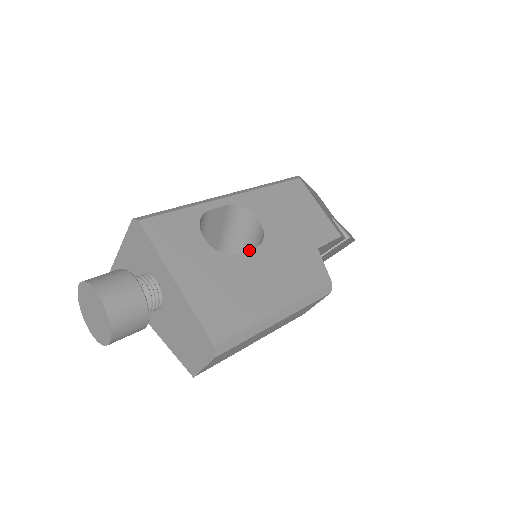
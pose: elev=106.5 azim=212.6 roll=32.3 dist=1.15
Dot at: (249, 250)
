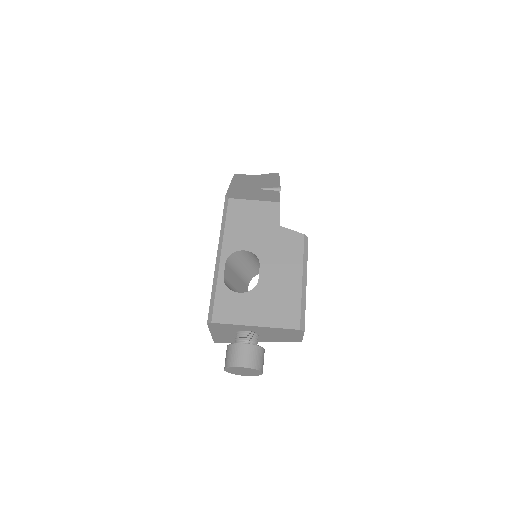
Dot at: (259, 271)
